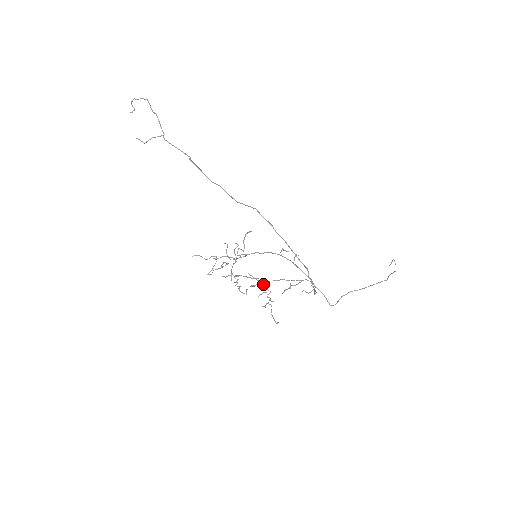
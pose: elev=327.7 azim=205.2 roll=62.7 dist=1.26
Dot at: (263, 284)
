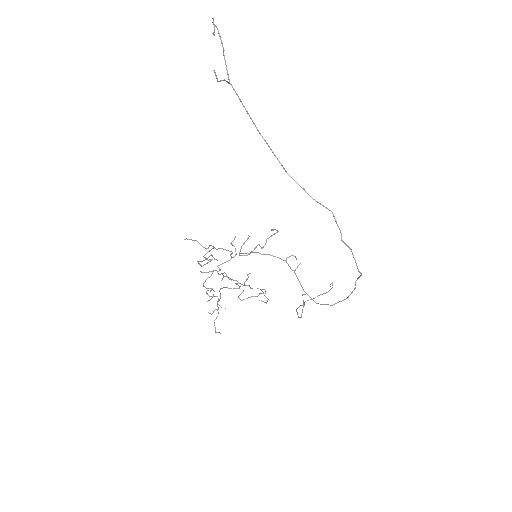
Dot at: (224, 287)
